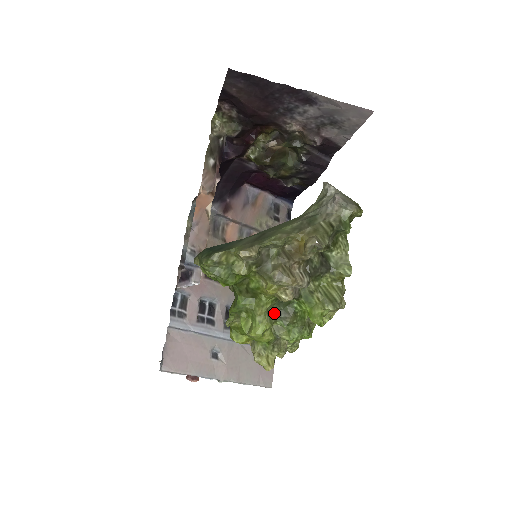
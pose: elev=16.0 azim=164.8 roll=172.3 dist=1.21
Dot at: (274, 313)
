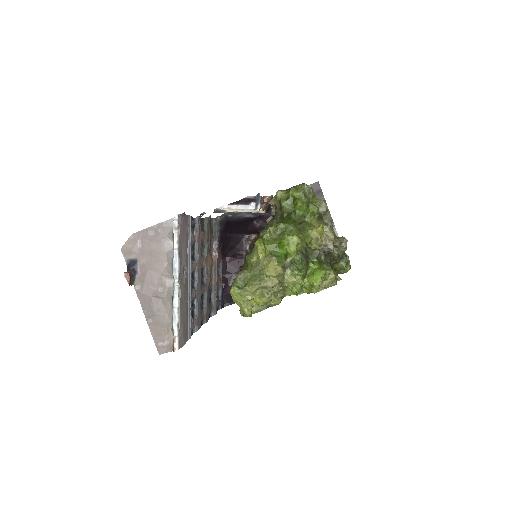
Dot at: occluded
